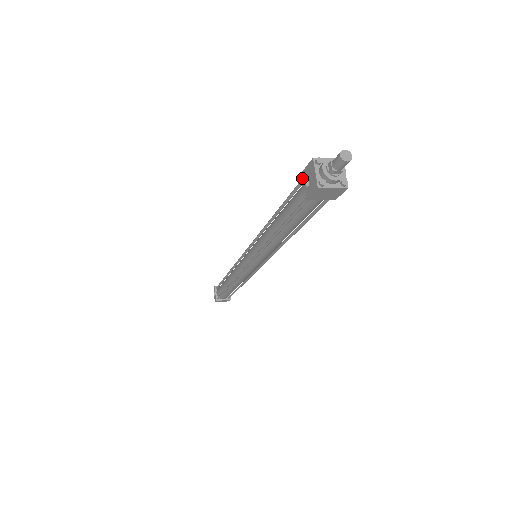
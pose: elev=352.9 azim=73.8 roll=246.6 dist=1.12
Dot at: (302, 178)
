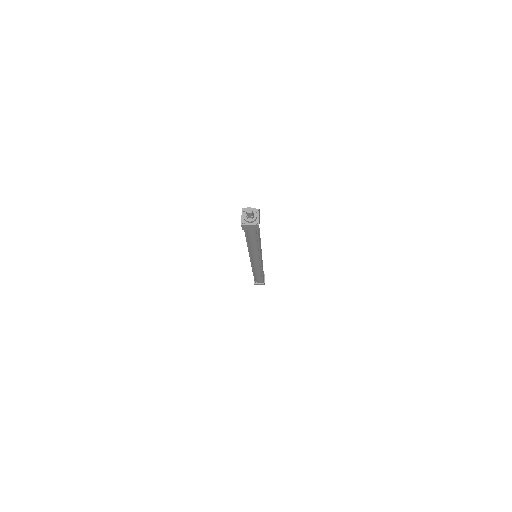
Dot at: occluded
